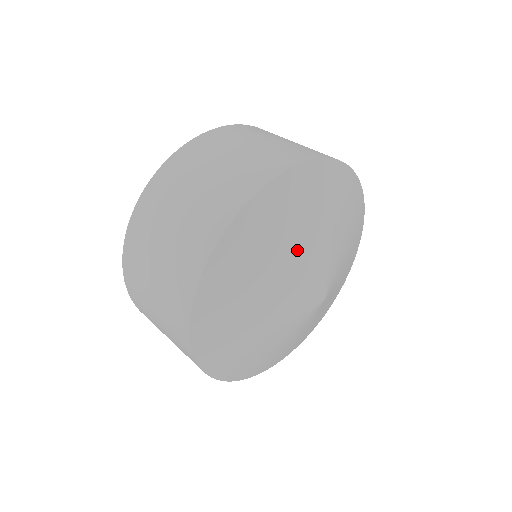
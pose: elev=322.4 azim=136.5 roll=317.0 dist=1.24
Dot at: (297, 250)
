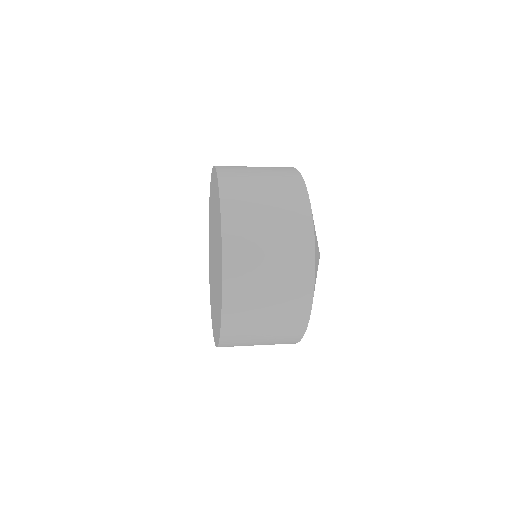
Dot at: occluded
